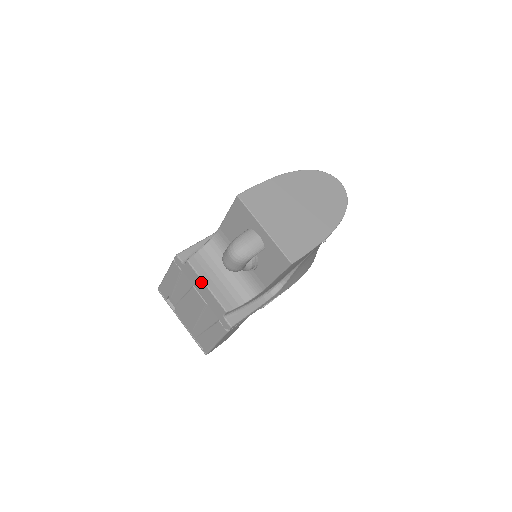
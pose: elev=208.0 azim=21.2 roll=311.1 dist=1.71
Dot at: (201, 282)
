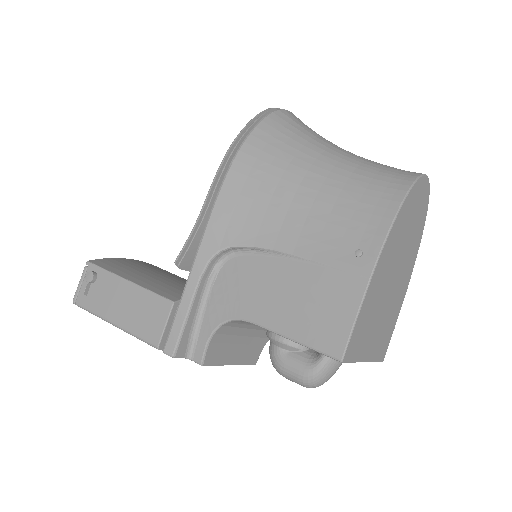
Dot at: occluded
